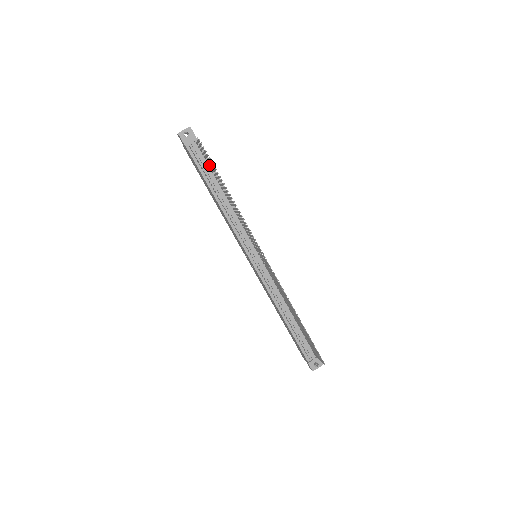
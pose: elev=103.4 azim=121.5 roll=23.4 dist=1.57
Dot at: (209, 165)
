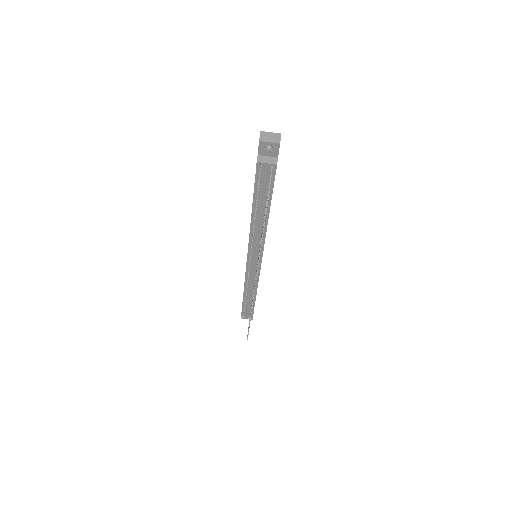
Dot at: occluded
